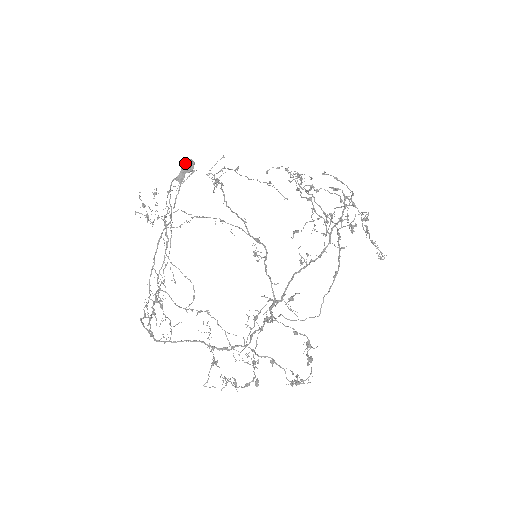
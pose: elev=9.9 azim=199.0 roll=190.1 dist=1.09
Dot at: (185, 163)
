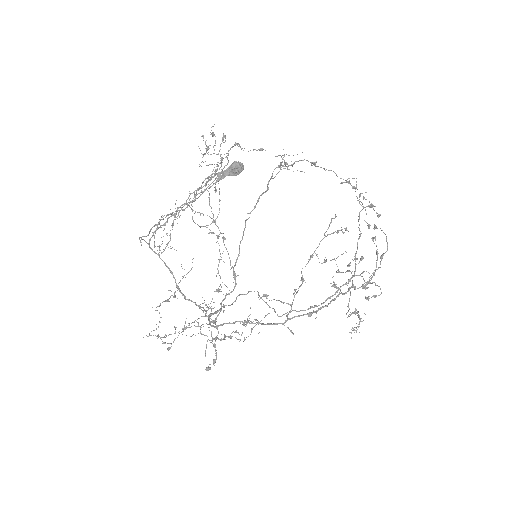
Dot at: (233, 167)
